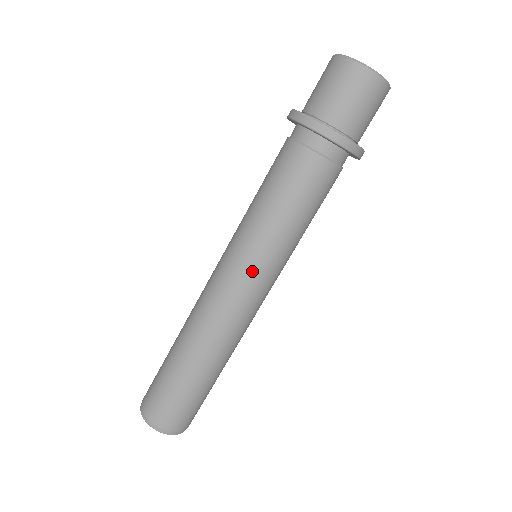
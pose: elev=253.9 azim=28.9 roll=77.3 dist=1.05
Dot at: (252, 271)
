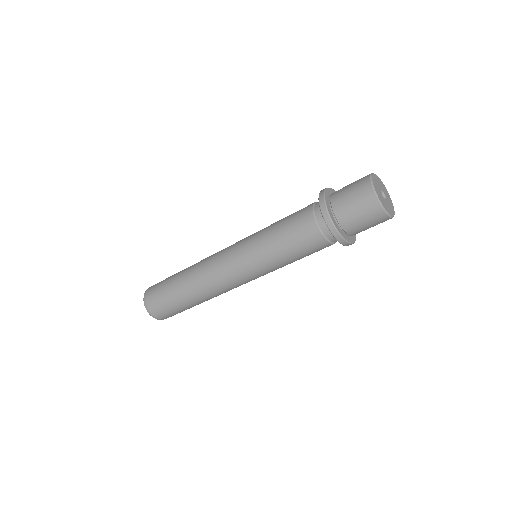
Dot at: (243, 265)
